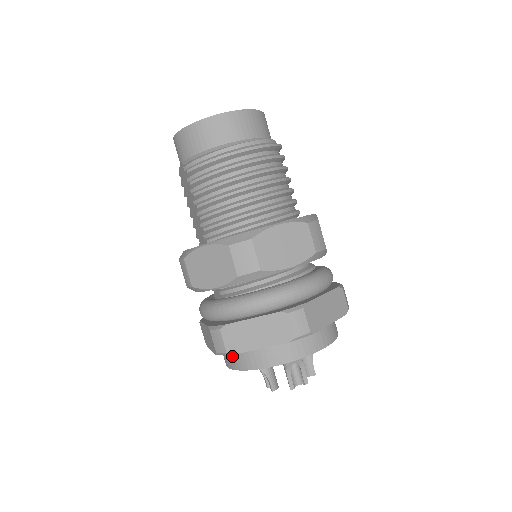
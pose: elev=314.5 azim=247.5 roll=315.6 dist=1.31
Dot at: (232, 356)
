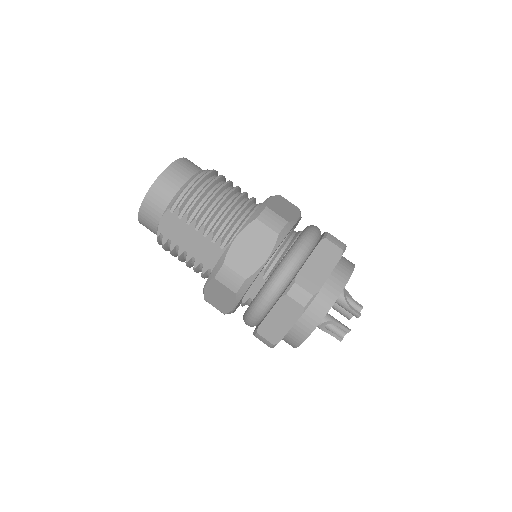
Dot at: (311, 311)
